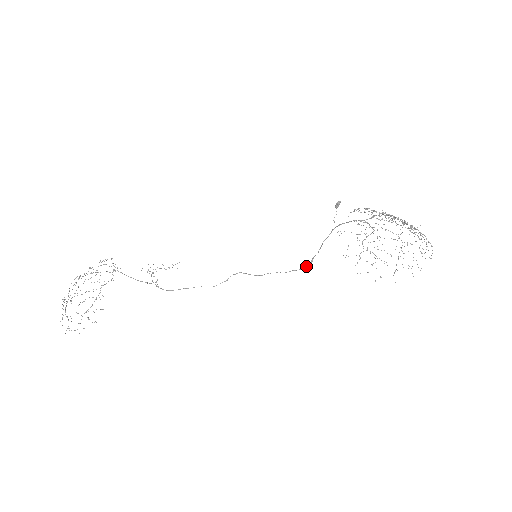
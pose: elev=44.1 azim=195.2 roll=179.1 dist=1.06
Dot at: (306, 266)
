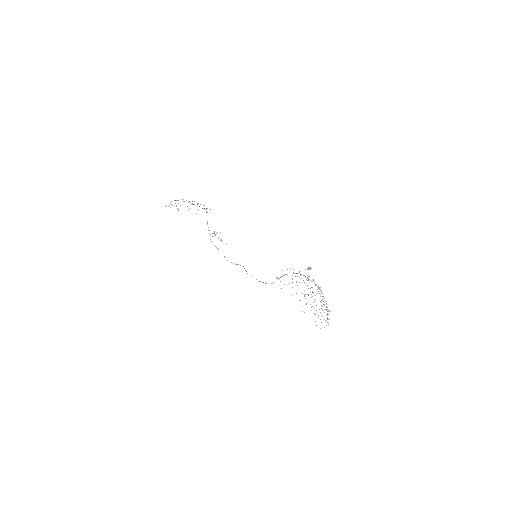
Dot at: occluded
